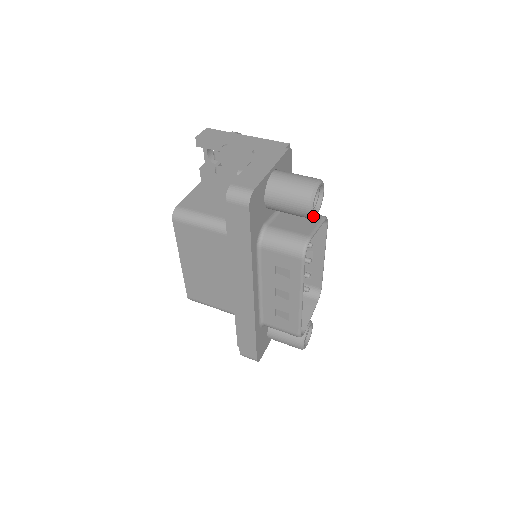
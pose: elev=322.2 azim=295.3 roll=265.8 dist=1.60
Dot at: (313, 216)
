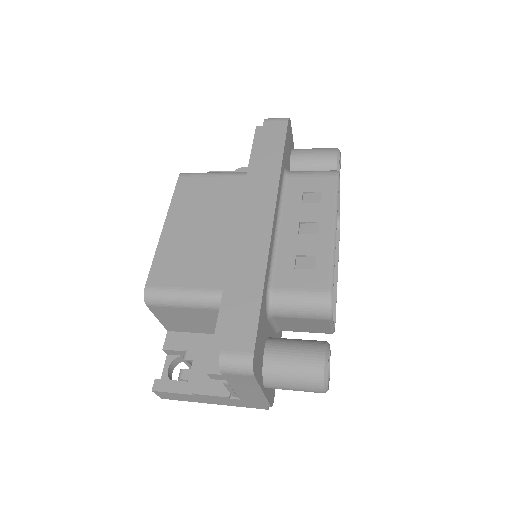
Dot at: occluded
